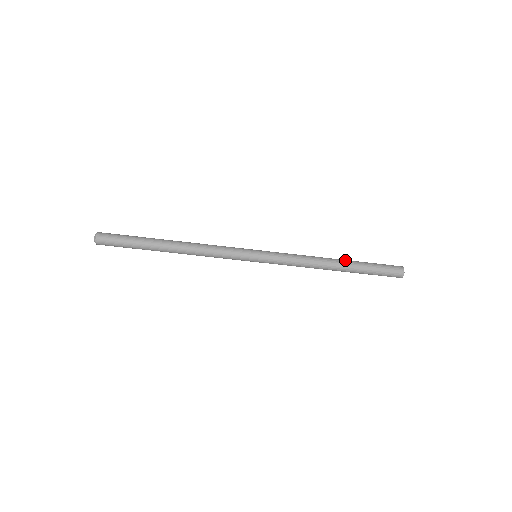
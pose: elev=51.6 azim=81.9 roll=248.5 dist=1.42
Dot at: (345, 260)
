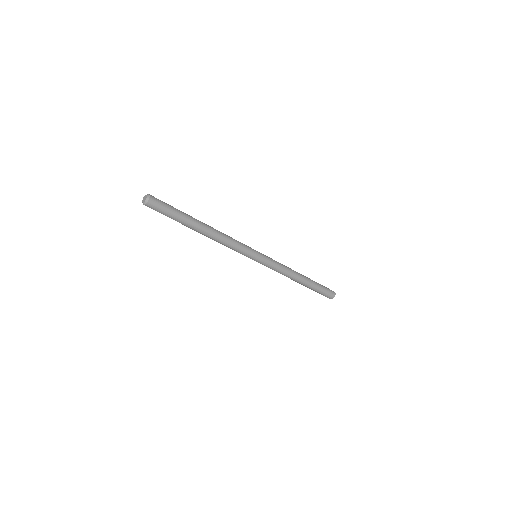
Dot at: occluded
